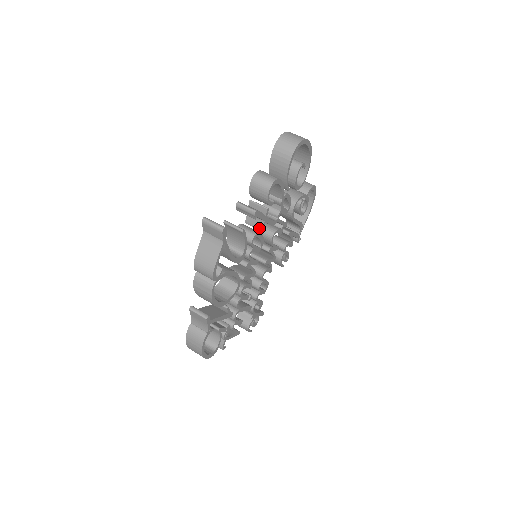
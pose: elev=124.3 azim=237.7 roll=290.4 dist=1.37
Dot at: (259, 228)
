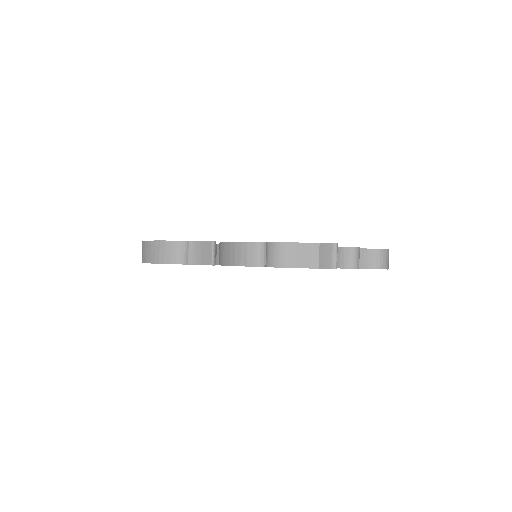
Dot at: occluded
